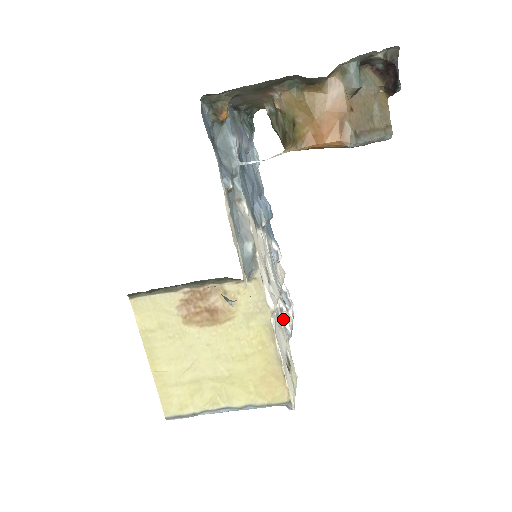
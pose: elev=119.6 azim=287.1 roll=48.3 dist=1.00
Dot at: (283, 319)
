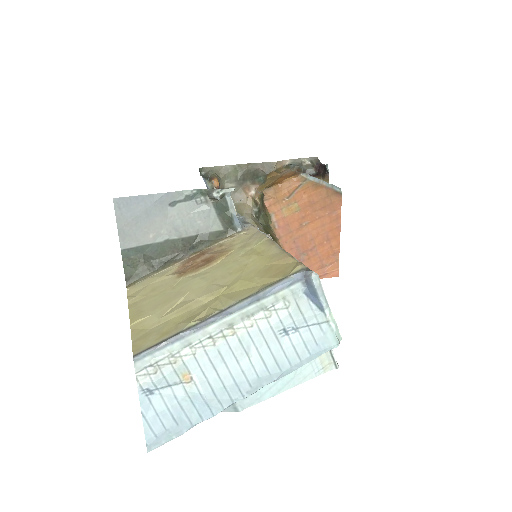
Dot at: occluded
